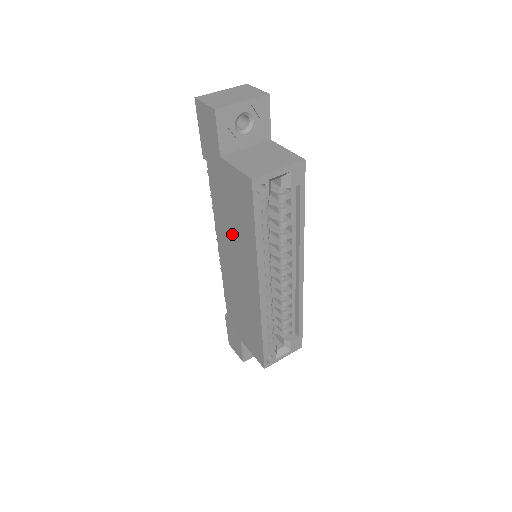
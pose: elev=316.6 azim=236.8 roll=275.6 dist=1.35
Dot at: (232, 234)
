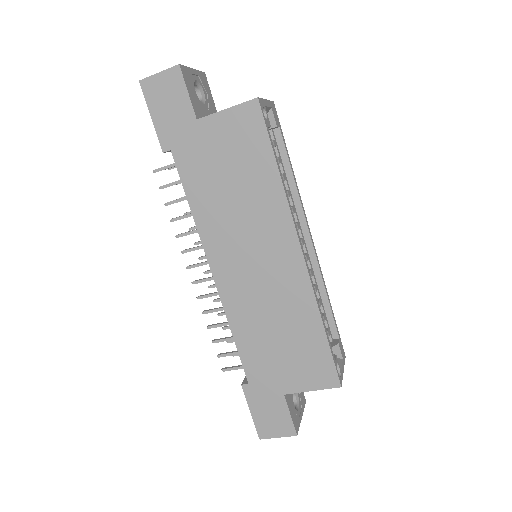
Dot at: (236, 214)
